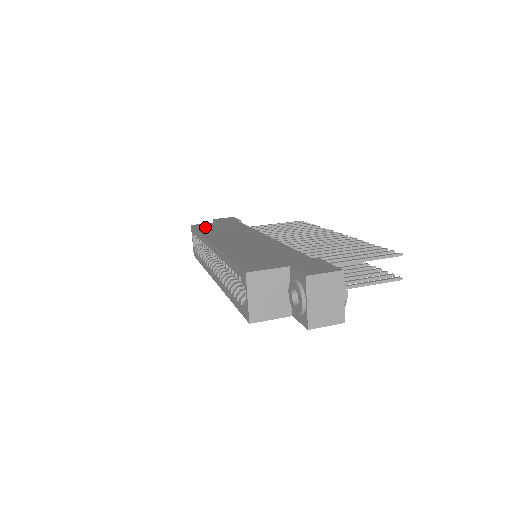
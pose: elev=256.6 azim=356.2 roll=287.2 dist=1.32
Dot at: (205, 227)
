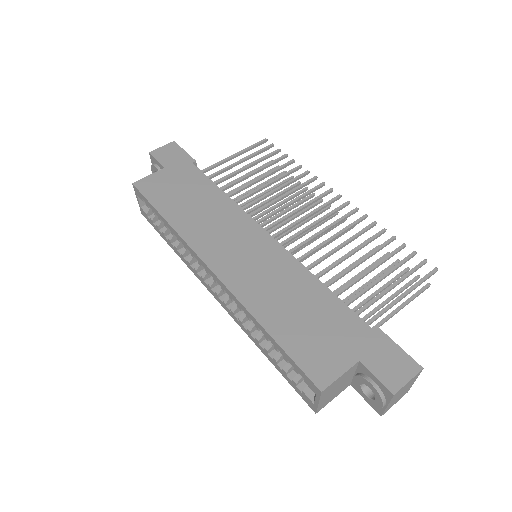
Dot at: (161, 195)
